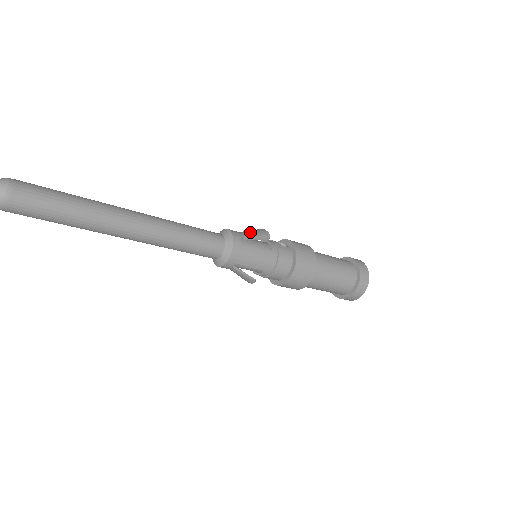
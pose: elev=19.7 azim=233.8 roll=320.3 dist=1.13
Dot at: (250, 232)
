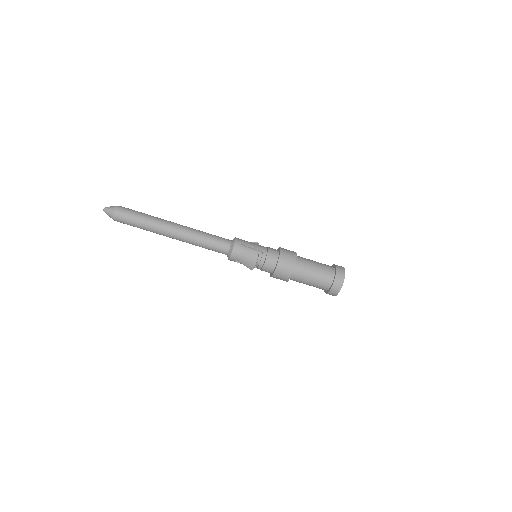
Dot at: occluded
